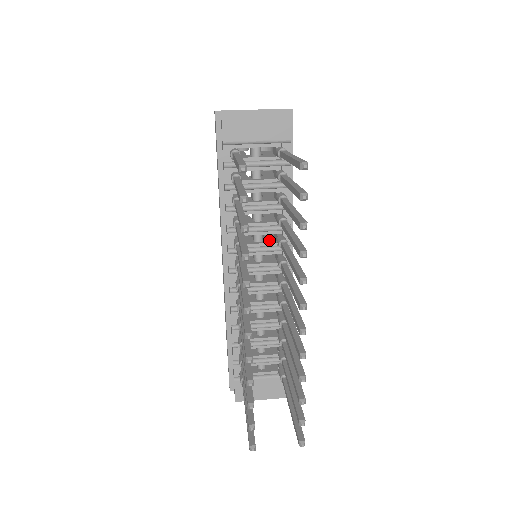
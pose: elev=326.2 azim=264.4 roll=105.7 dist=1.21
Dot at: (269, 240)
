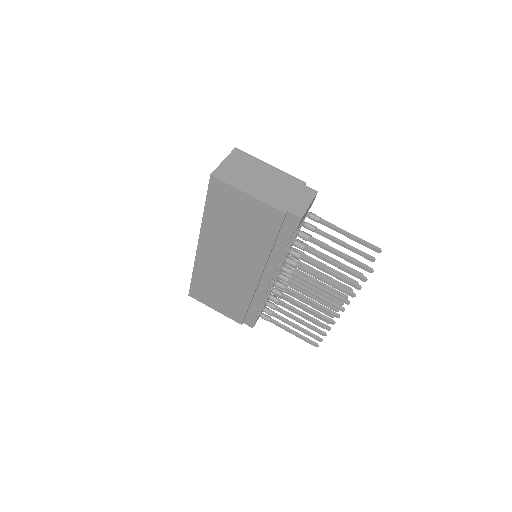
Dot at: occluded
